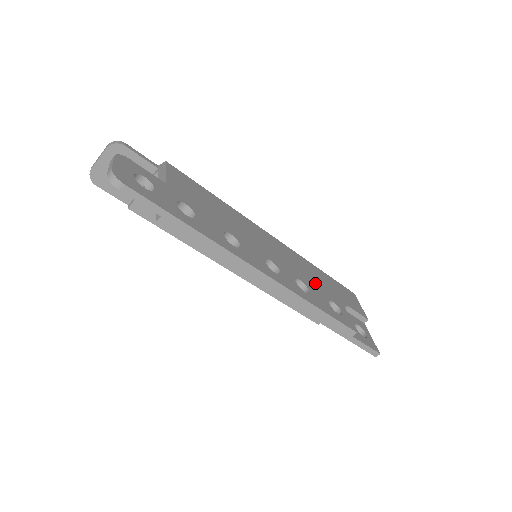
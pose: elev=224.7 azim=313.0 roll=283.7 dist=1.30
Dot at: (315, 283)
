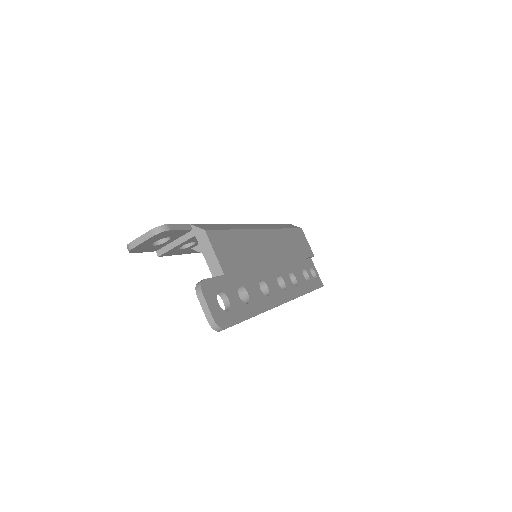
Dot at: (293, 259)
